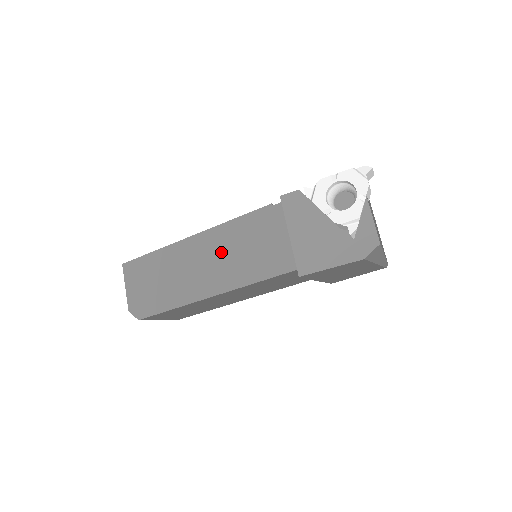
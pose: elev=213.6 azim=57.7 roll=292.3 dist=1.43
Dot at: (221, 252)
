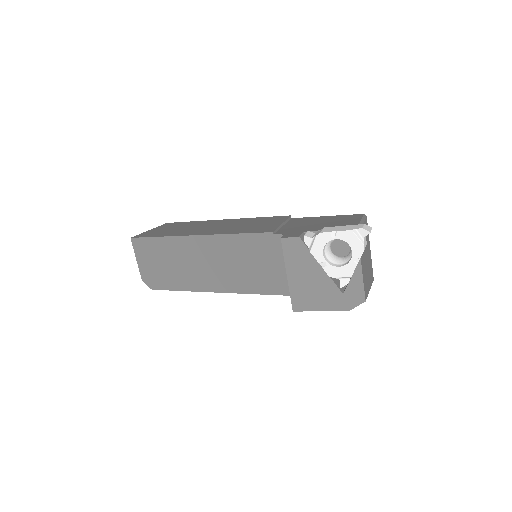
Dot at: (224, 259)
